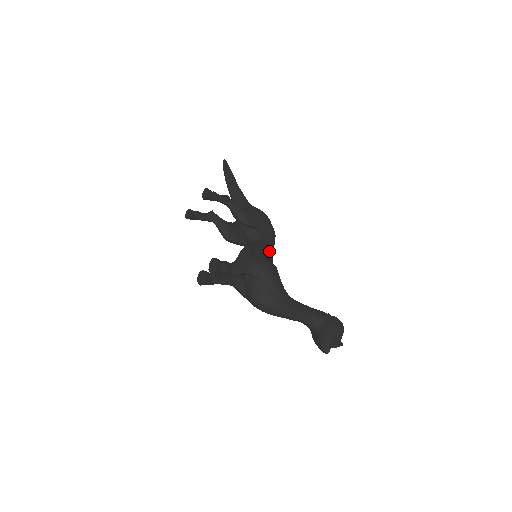
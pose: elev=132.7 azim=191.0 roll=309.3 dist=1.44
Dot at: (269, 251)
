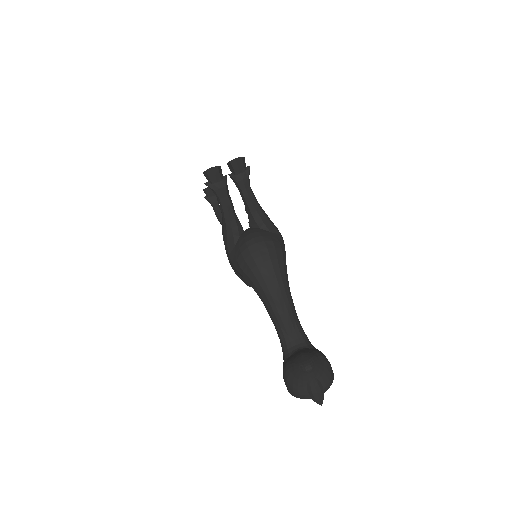
Dot at: occluded
